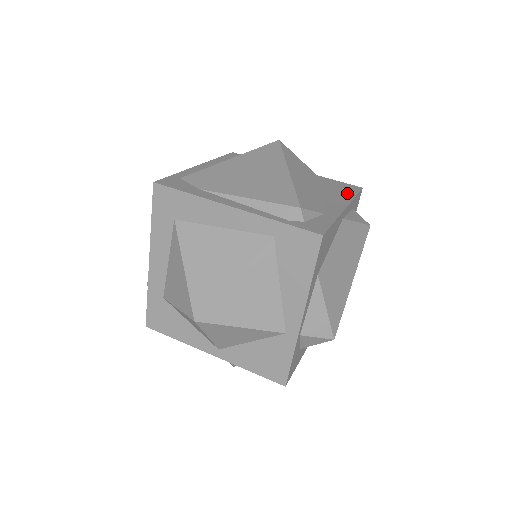
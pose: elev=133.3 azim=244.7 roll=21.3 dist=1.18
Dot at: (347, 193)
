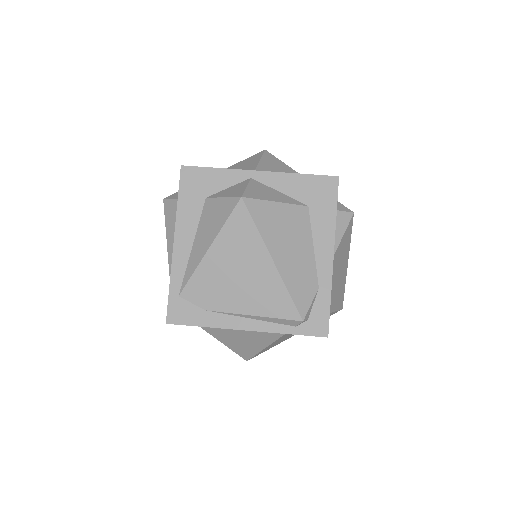
Dot at: (327, 211)
